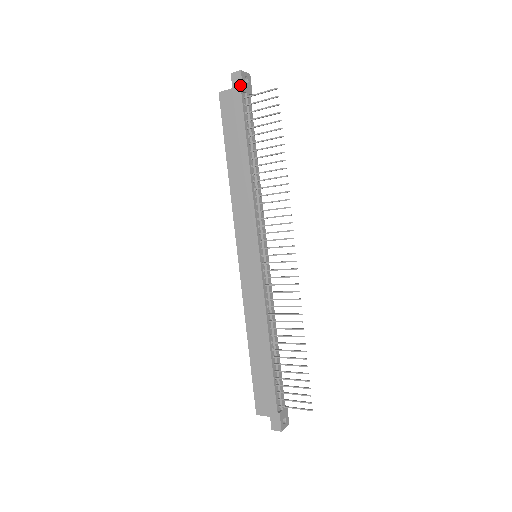
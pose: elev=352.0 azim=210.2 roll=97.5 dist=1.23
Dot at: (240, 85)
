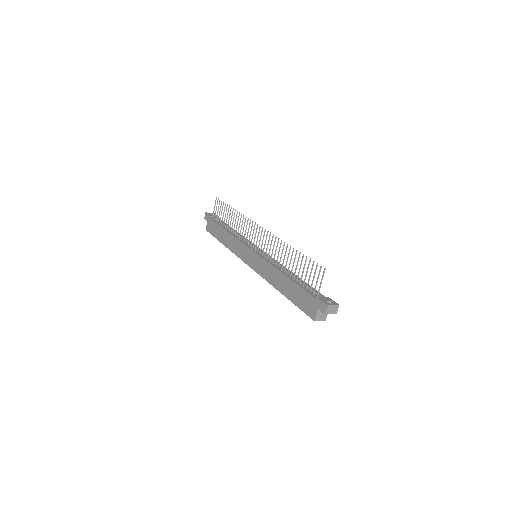
Dot at: (208, 216)
